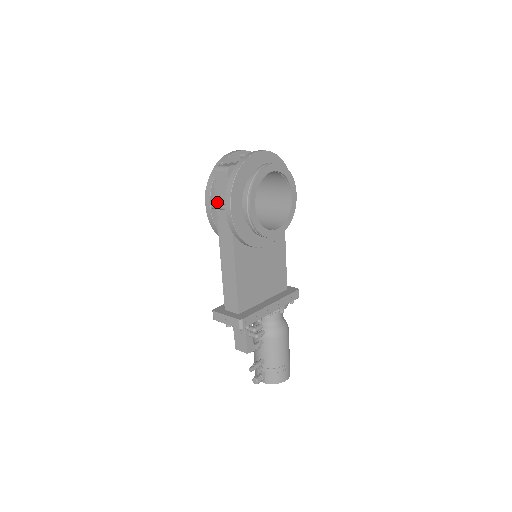
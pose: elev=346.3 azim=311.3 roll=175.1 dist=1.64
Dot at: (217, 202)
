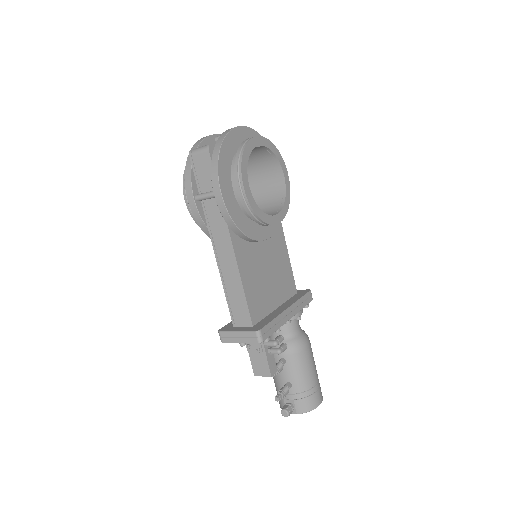
Dot at: occluded
